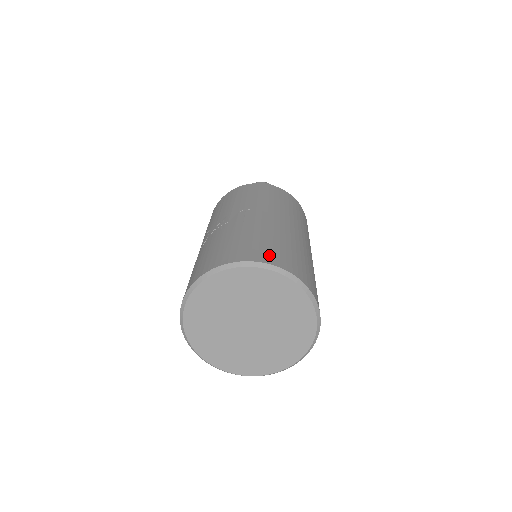
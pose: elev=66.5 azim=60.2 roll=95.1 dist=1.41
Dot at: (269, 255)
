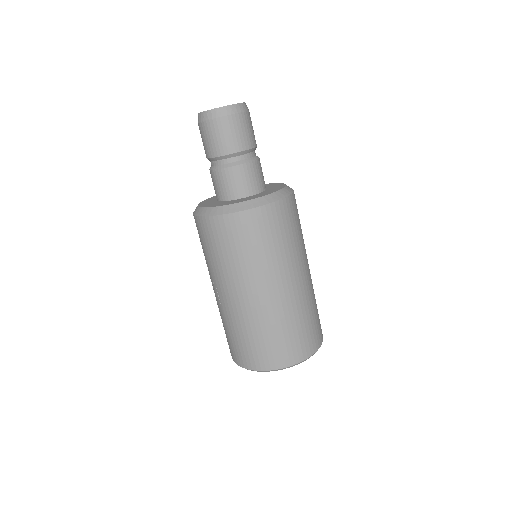
Dot at: (247, 359)
